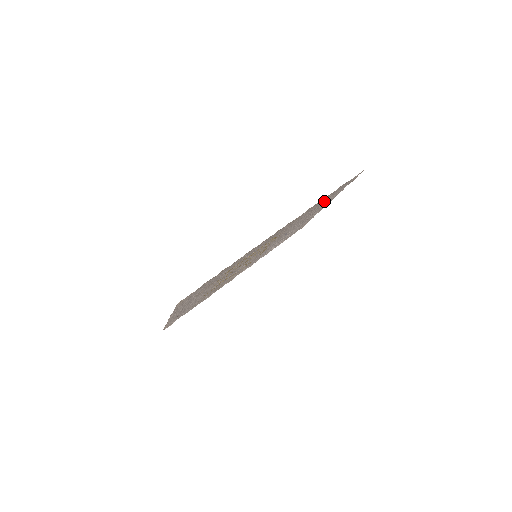
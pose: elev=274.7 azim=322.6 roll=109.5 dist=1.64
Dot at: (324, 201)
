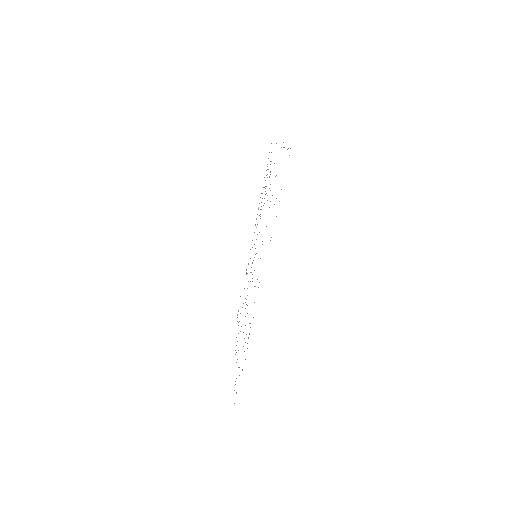
Dot at: occluded
